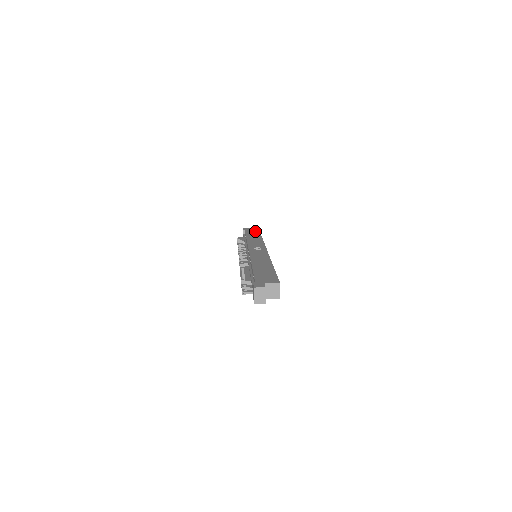
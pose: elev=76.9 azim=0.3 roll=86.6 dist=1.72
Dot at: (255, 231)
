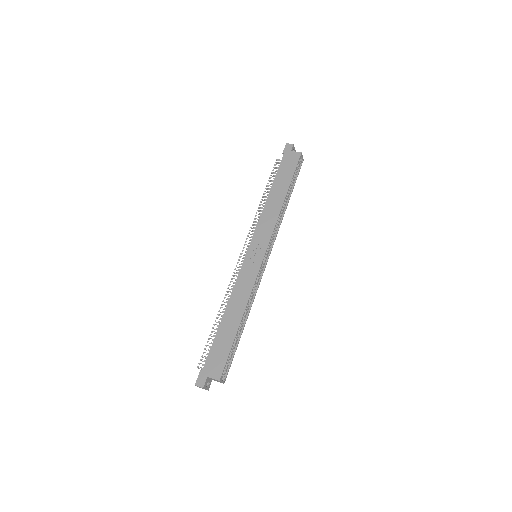
Dot at: (292, 163)
